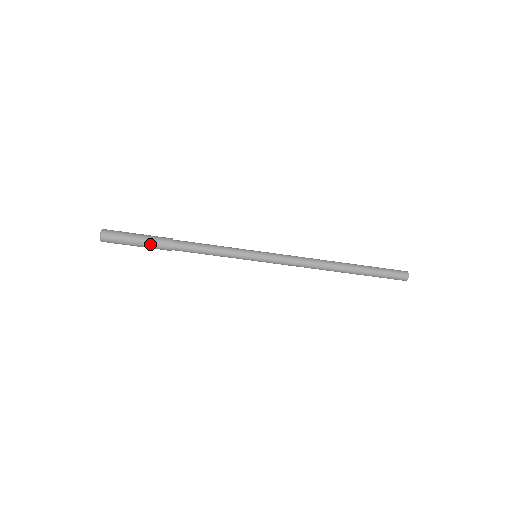
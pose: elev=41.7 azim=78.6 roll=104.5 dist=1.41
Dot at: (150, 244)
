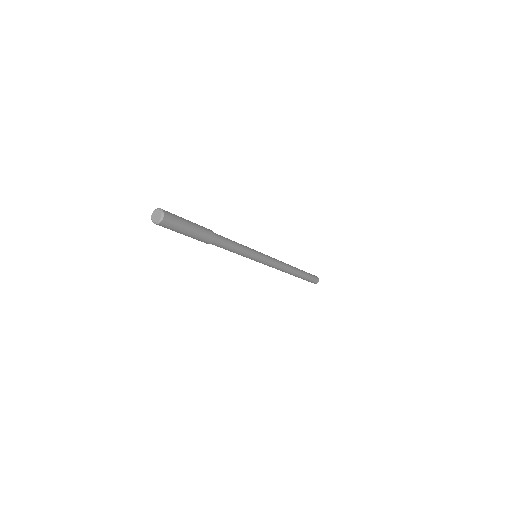
Dot at: (197, 237)
